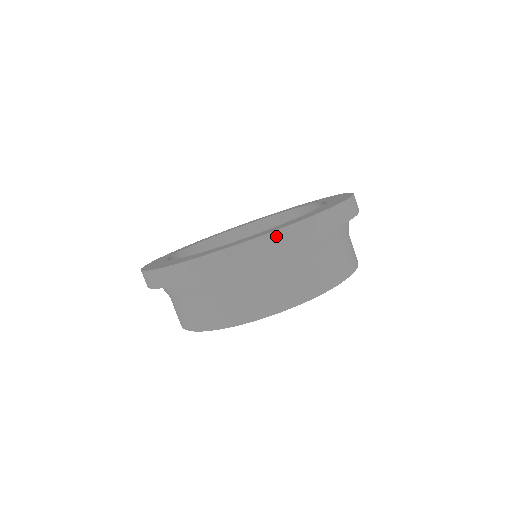
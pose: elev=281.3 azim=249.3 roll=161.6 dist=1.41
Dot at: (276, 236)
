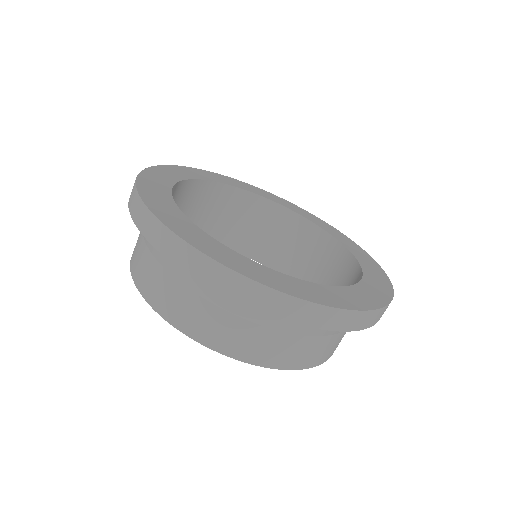
Dot at: (275, 296)
